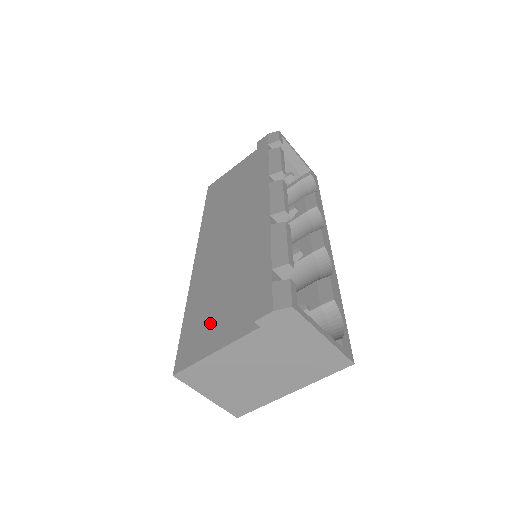
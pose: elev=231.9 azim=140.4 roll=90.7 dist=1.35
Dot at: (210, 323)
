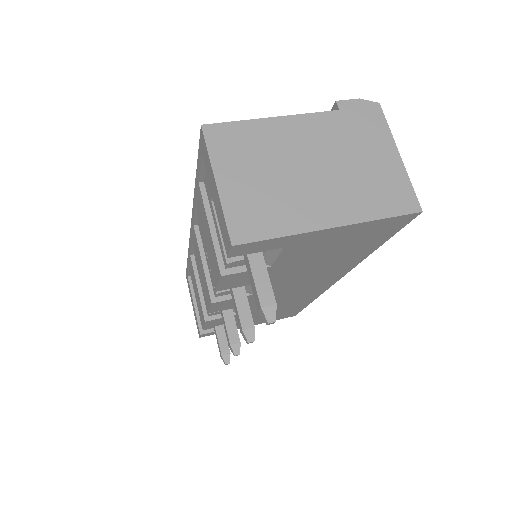
Dot at: occluded
